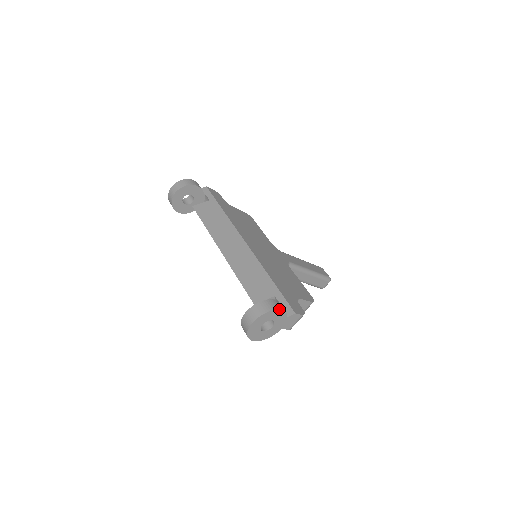
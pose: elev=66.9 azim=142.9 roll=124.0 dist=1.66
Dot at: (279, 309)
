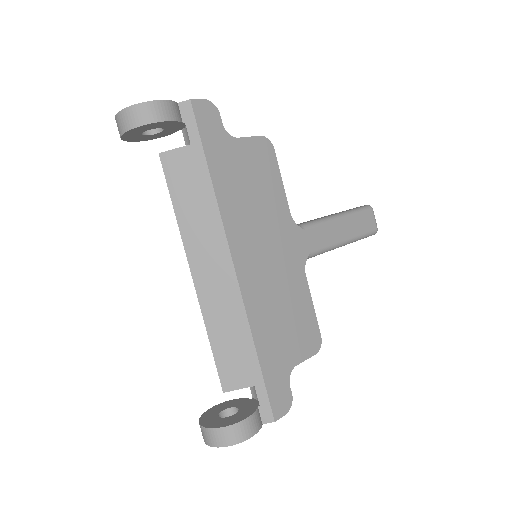
Dot at: (248, 438)
